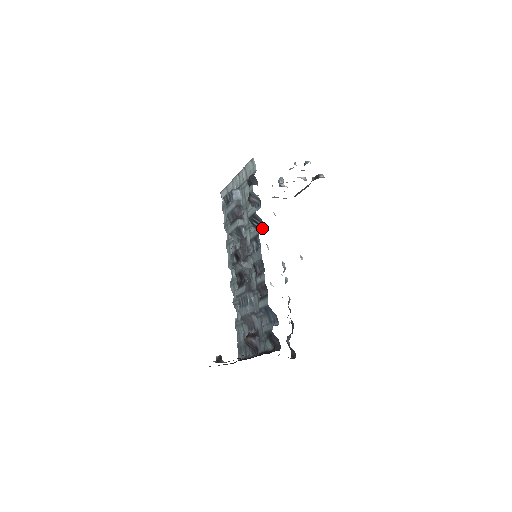
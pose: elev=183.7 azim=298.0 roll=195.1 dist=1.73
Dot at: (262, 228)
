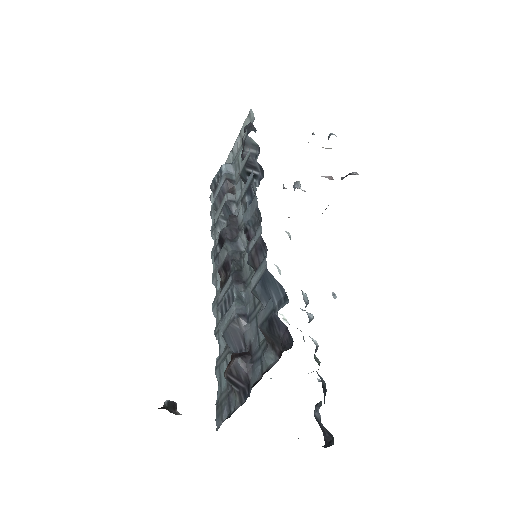
Dot at: (261, 179)
